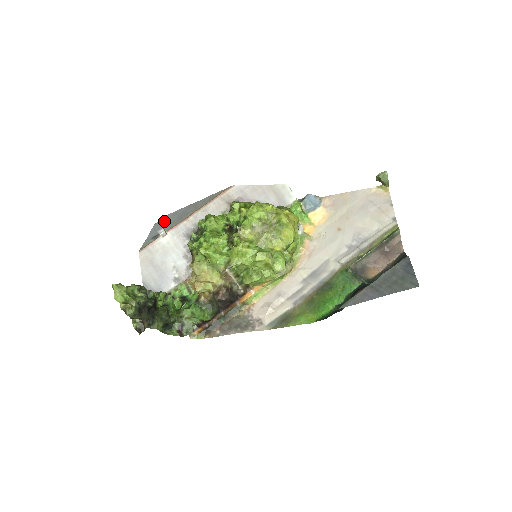
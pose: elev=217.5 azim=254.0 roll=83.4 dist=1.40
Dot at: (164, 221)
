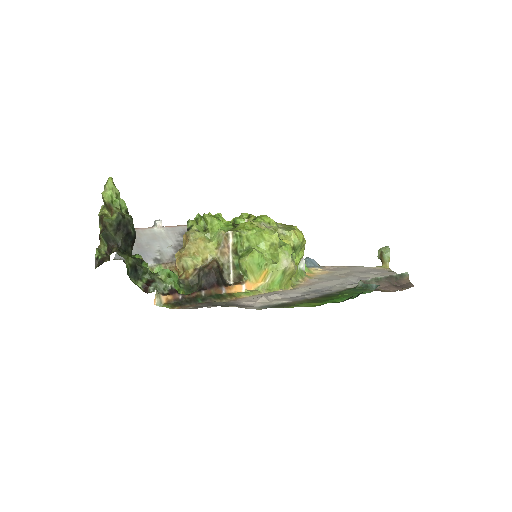
Dot at: occluded
